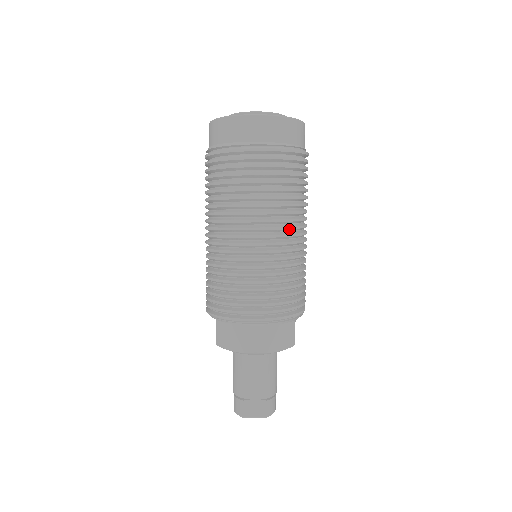
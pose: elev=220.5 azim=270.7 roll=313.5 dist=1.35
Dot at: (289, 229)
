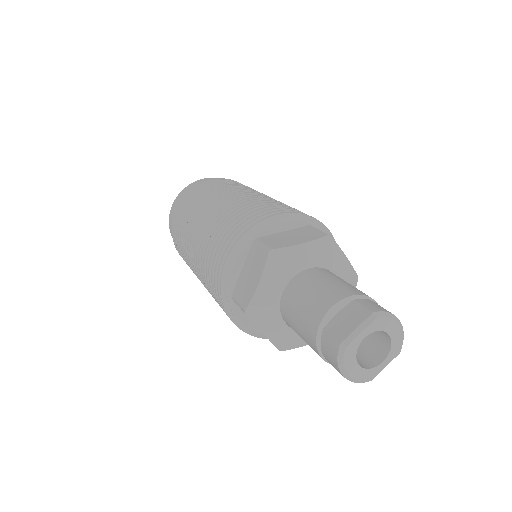
Dot at: (243, 192)
